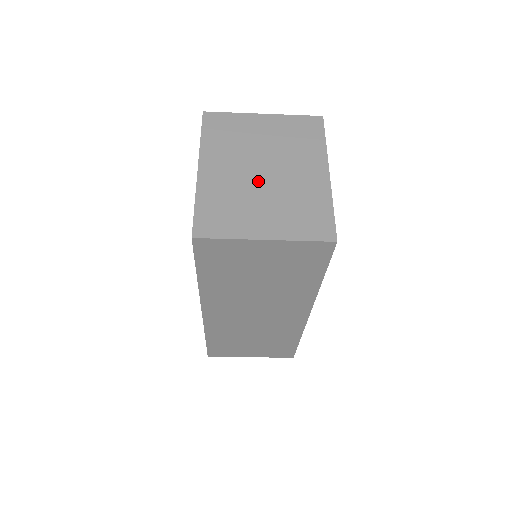
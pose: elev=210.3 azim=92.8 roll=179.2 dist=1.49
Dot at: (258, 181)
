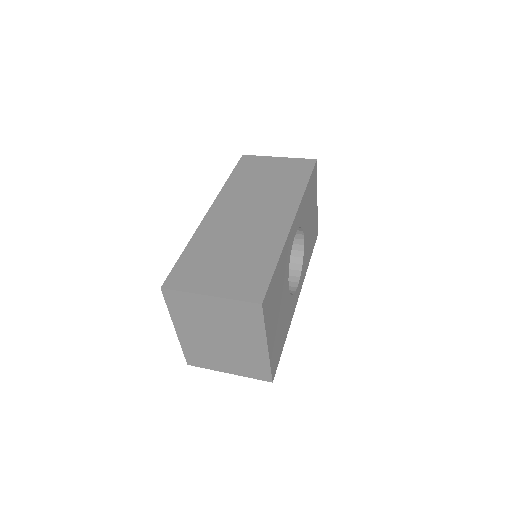
Dot at: (217, 344)
